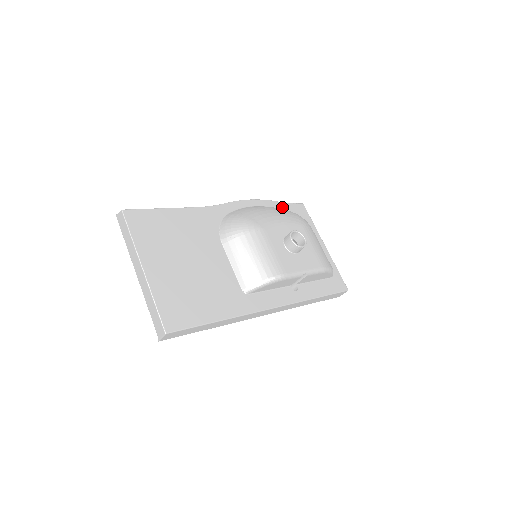
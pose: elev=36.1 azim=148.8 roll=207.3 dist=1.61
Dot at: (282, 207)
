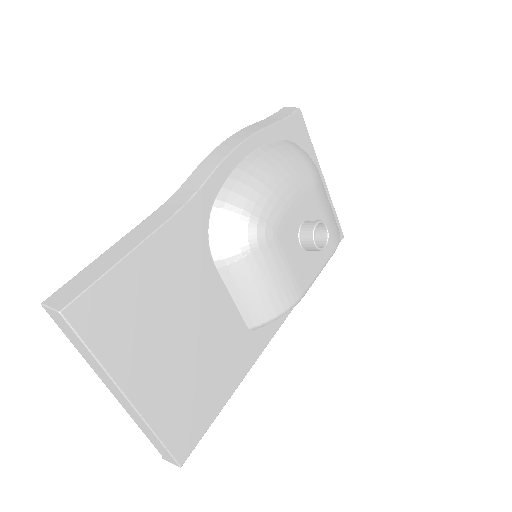
Dot at: (277, 134)
